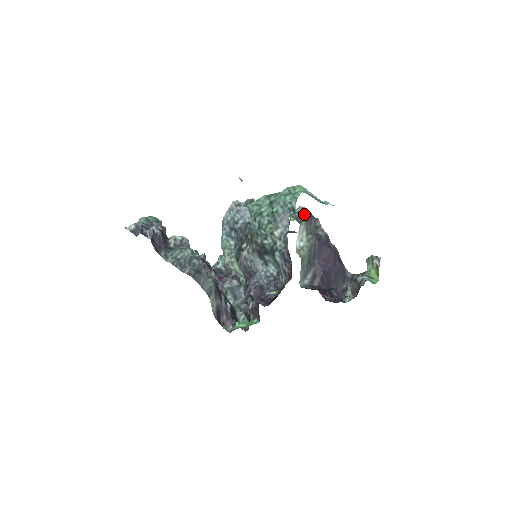
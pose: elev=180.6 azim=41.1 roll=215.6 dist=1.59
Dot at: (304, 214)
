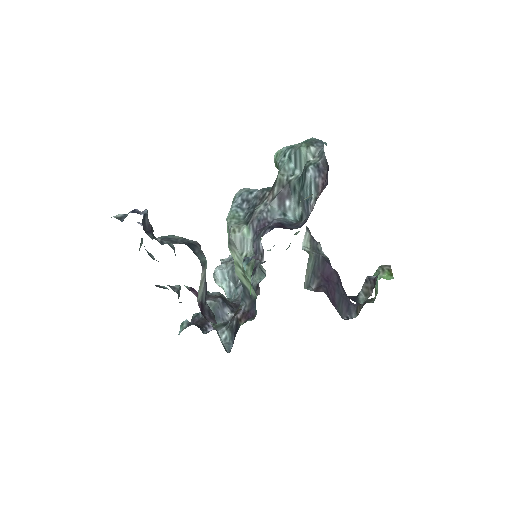
Dot at: occluded
